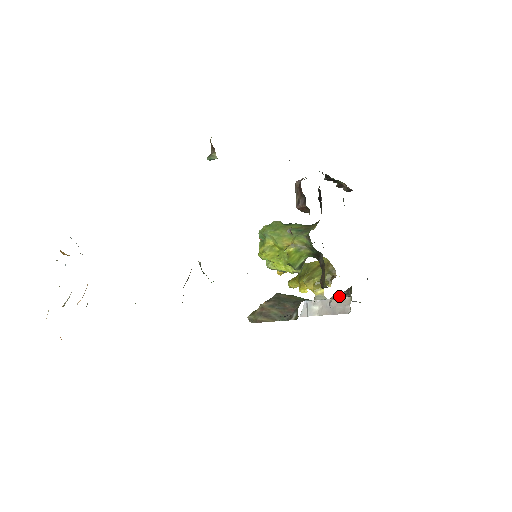
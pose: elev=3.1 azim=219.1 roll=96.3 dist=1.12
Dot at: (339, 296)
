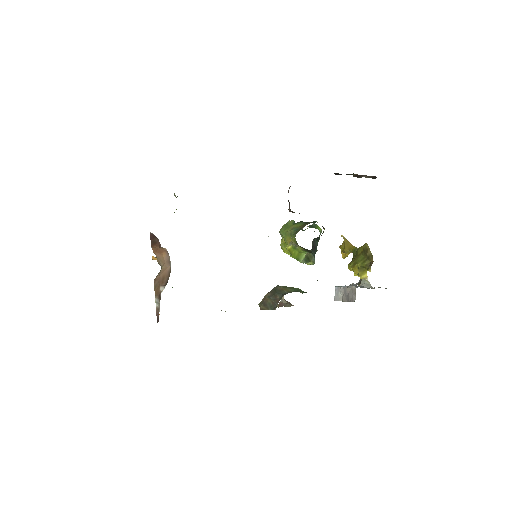
Dot at: (354, 284)
